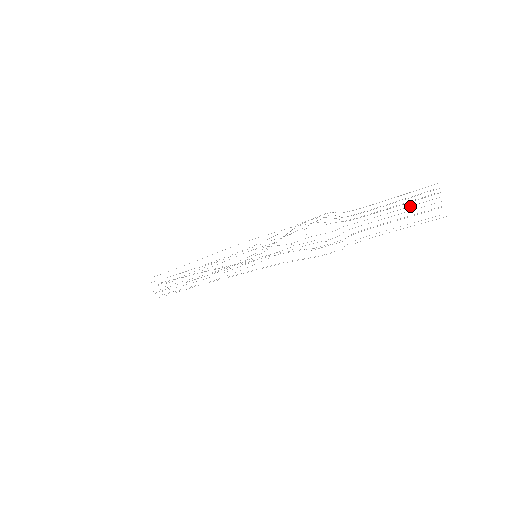
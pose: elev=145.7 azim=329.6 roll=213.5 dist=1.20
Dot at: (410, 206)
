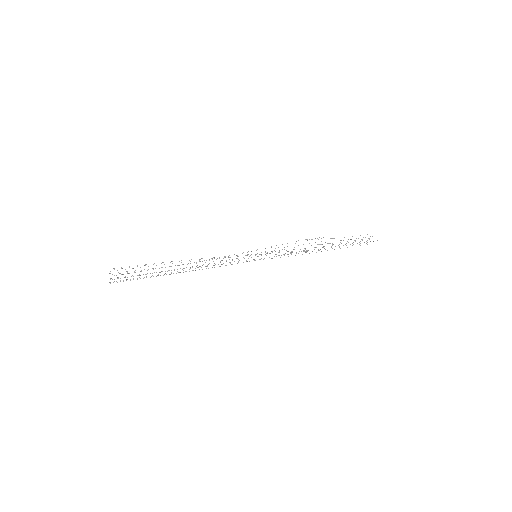
Dot at: occluded
